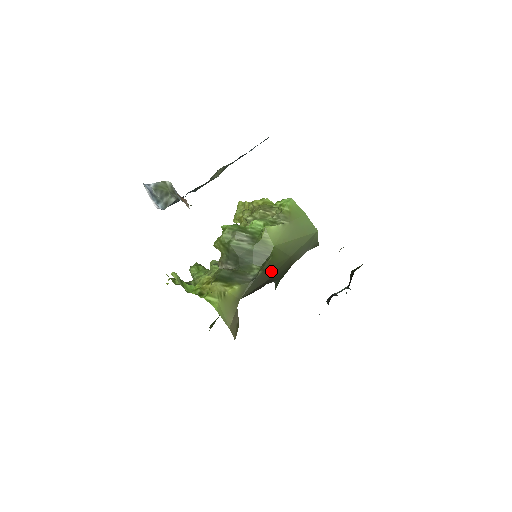
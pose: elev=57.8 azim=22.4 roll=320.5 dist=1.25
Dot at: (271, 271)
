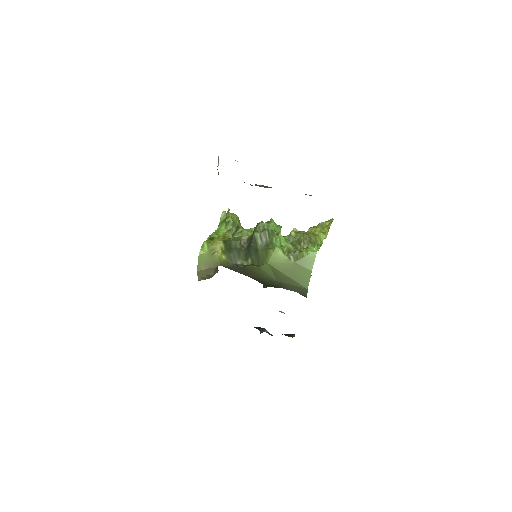
Dot at: (252, 273)
